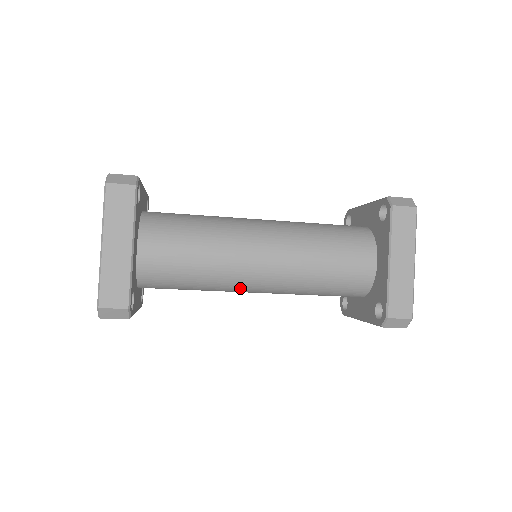
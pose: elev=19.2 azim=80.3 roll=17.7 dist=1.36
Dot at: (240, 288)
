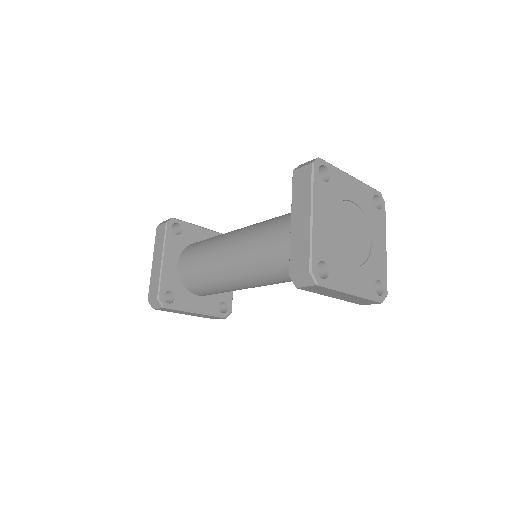
Dot at: (234, 281)
